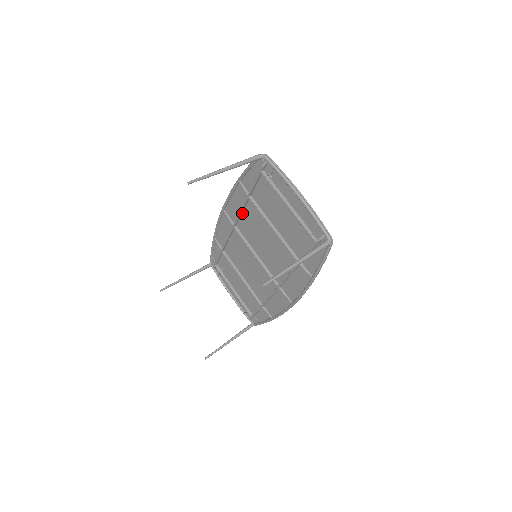
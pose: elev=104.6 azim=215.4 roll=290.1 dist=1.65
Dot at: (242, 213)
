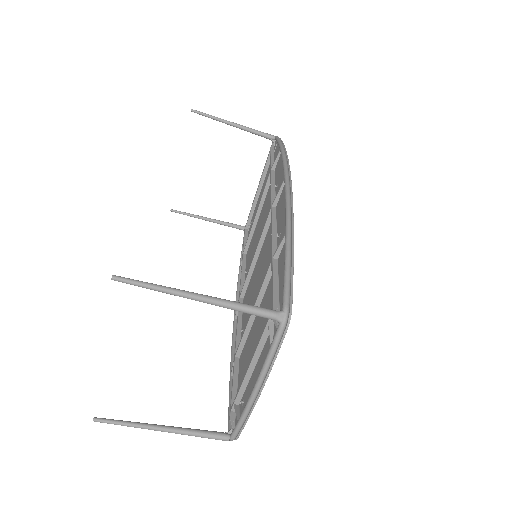
Dot at: (279, 227)
